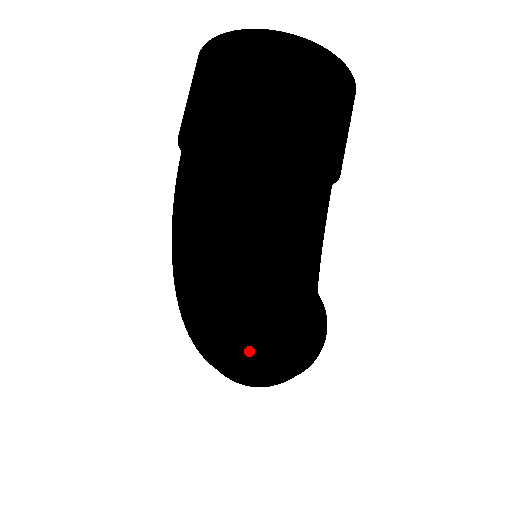
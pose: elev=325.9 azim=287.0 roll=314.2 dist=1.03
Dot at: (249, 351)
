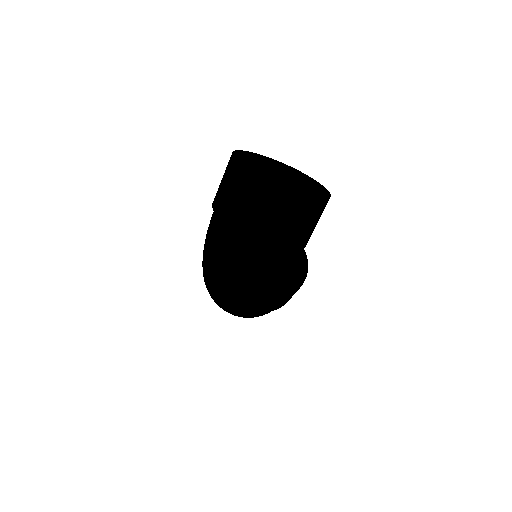
Dot at: (237, 315)
